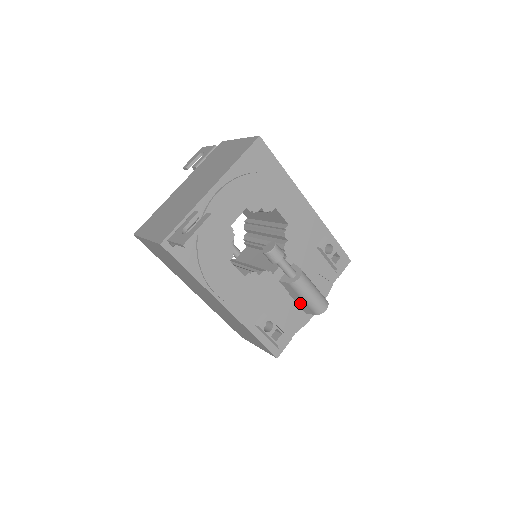
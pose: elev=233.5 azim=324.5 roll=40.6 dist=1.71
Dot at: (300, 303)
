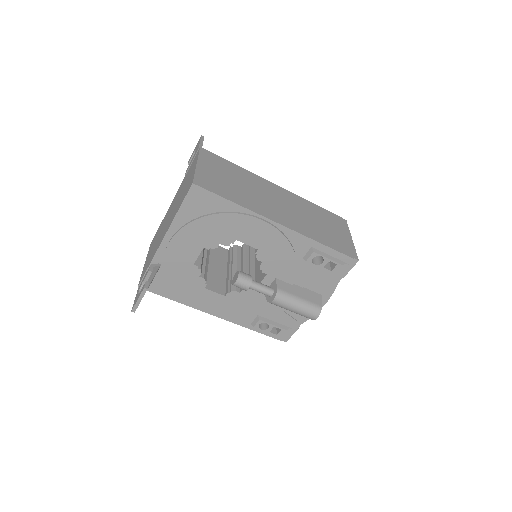
Dot at: occluded
